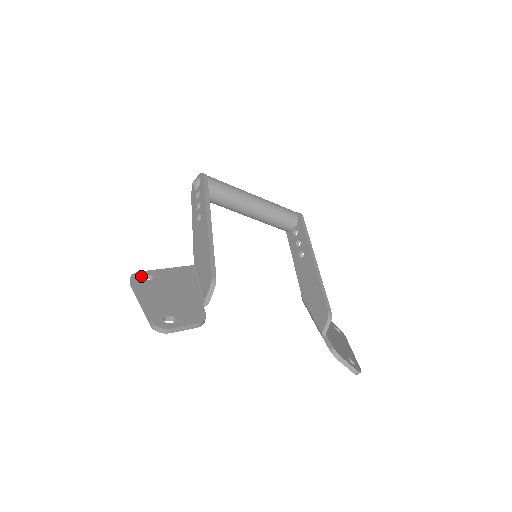
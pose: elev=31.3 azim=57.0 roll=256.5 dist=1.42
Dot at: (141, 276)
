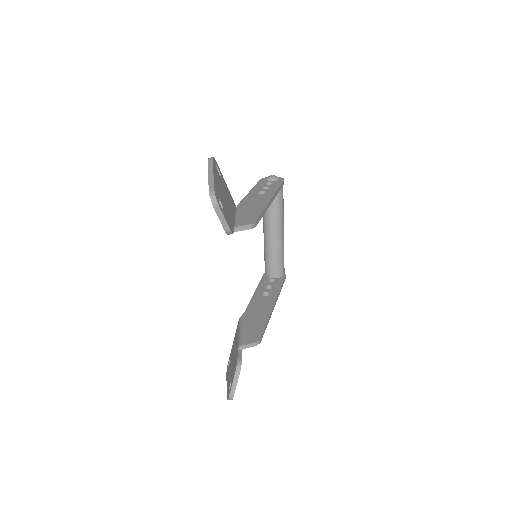
Dot at: (216, 166)
